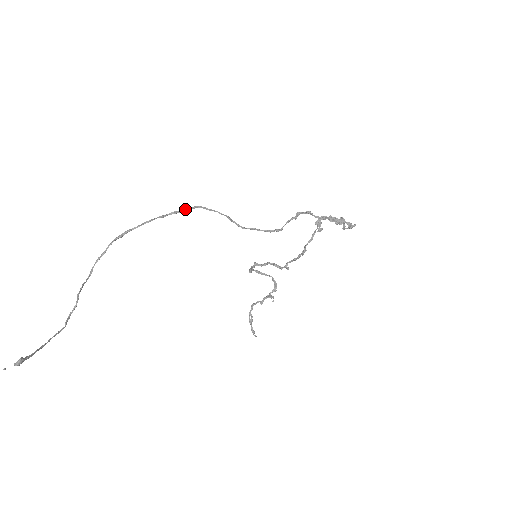
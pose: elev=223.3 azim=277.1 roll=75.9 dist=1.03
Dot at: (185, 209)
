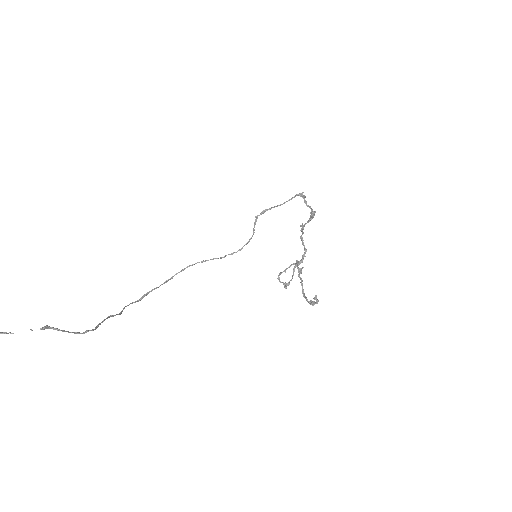
Dot at: (183, 269)
